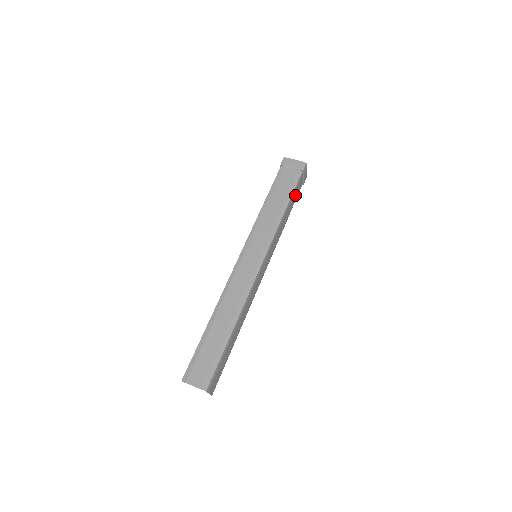
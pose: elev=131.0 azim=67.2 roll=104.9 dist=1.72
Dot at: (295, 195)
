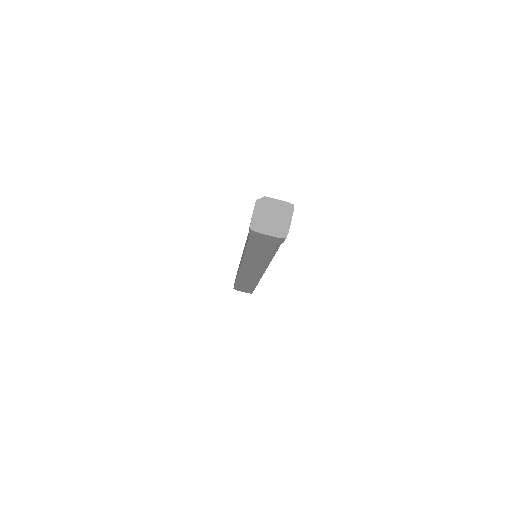
Dot at: occluded
